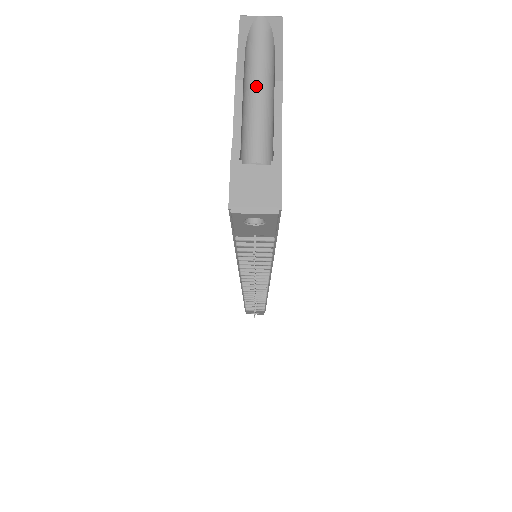
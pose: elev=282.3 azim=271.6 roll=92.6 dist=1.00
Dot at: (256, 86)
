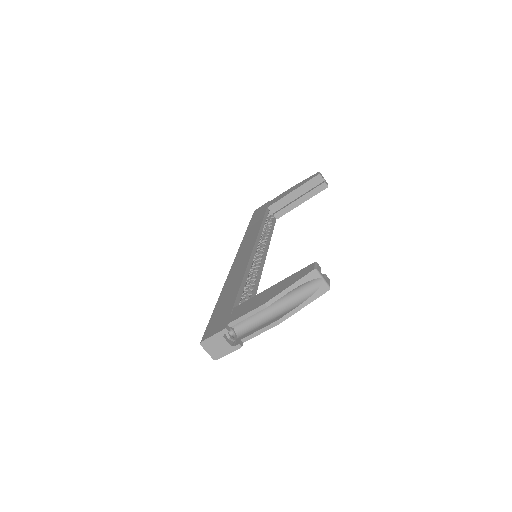
Dot at: (278, 302)
